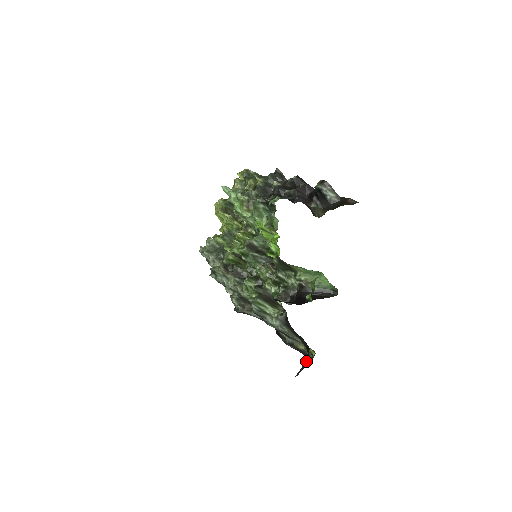
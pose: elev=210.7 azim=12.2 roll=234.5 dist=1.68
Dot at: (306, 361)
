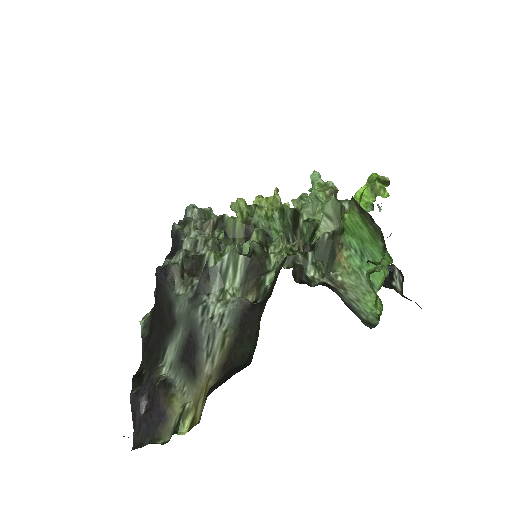
Dot at: occluded
